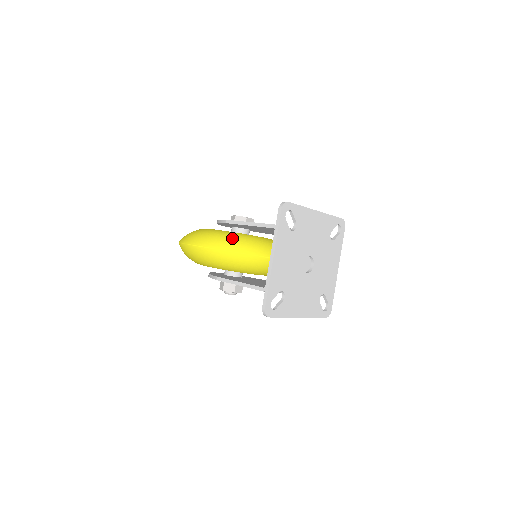
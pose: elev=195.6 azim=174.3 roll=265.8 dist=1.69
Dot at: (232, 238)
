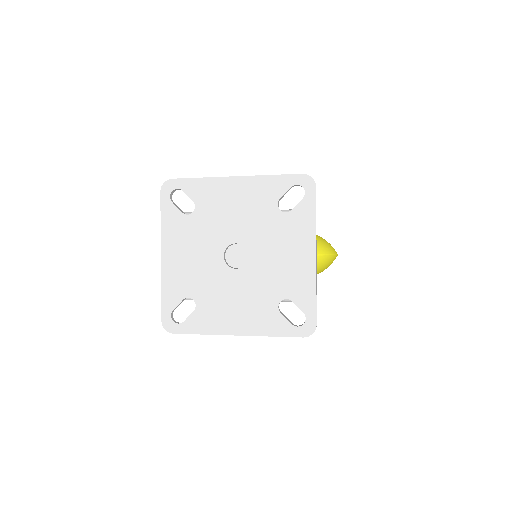
Dot at: occluded
